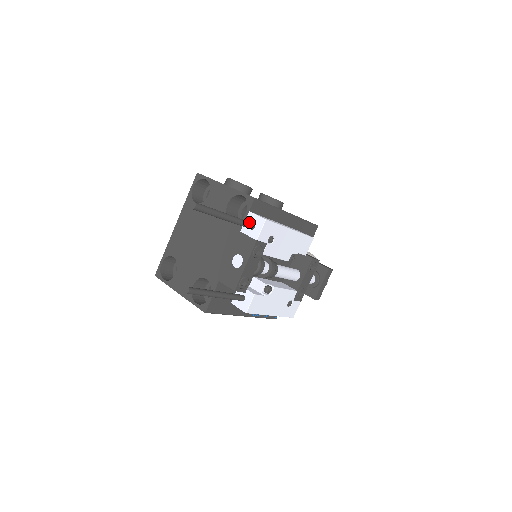
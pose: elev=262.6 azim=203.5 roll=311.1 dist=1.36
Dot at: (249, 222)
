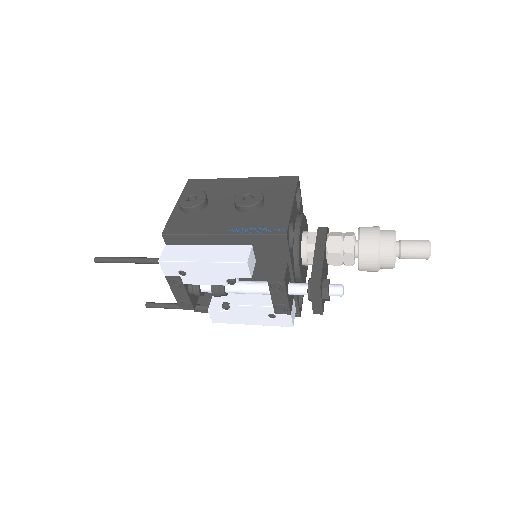
Dot at: (156, 260)
